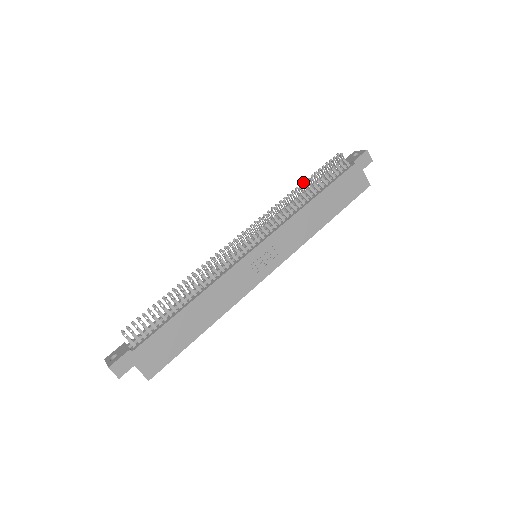
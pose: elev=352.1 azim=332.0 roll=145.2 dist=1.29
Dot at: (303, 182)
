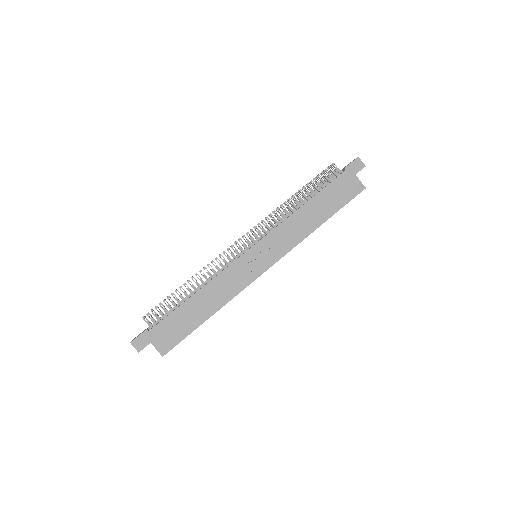
Dot at: (298, 191)
